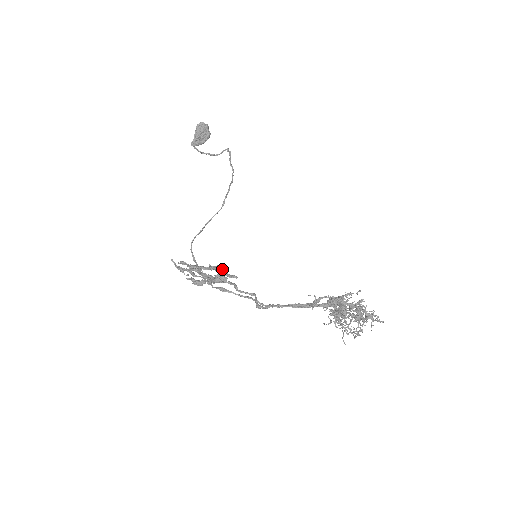
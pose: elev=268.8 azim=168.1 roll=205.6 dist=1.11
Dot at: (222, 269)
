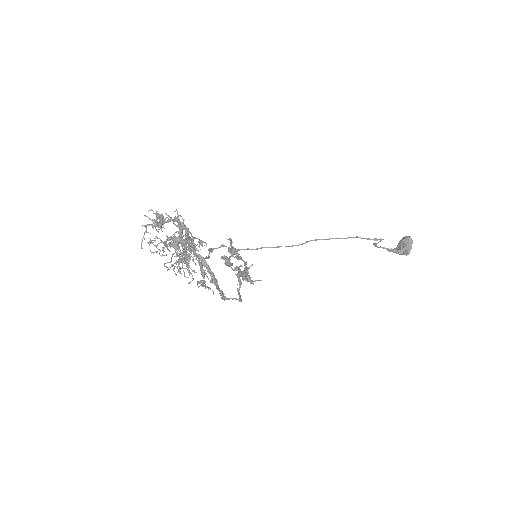
Dot at: occluded
